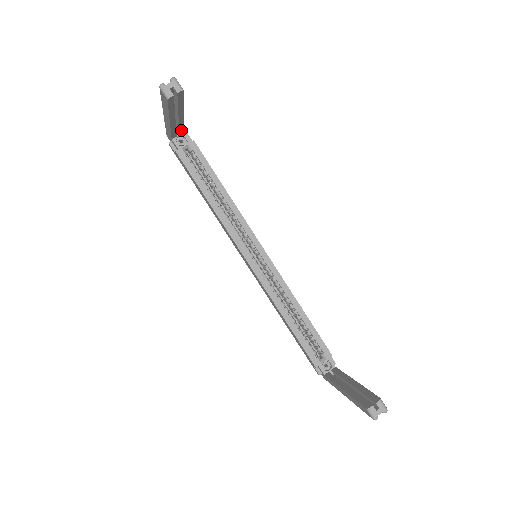
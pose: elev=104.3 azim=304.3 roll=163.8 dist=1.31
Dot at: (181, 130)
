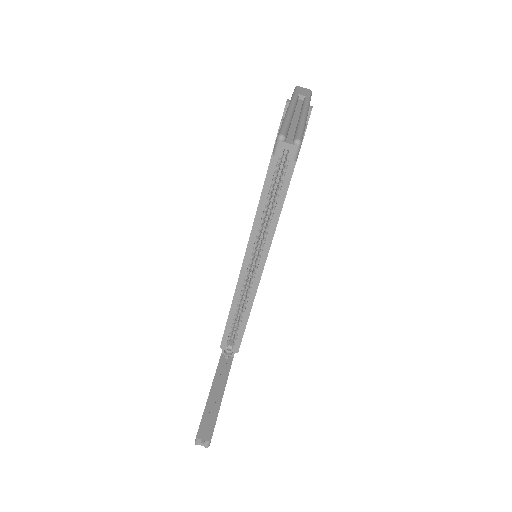
Dot at: occluded
